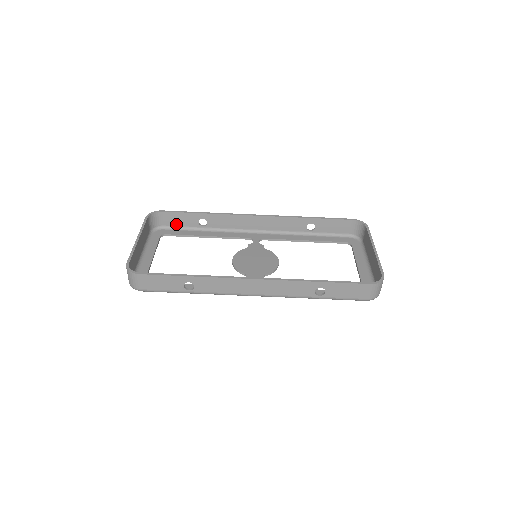
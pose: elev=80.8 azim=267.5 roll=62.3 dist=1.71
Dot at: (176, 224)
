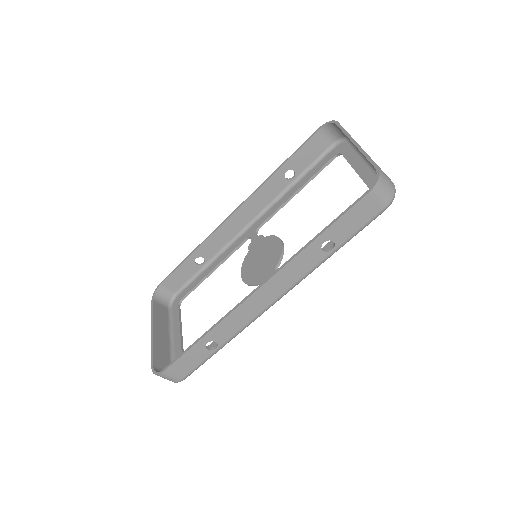
Dot at: (183, 282)
